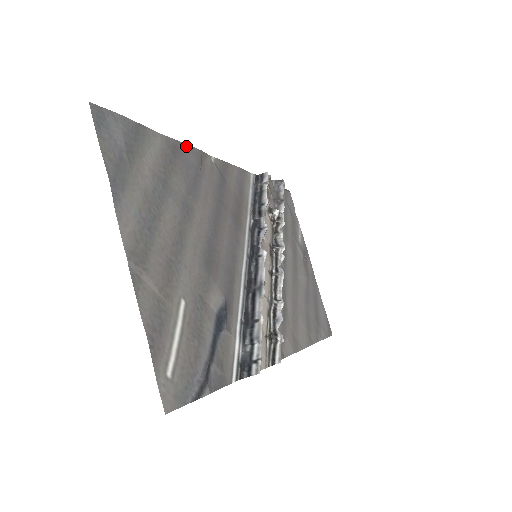
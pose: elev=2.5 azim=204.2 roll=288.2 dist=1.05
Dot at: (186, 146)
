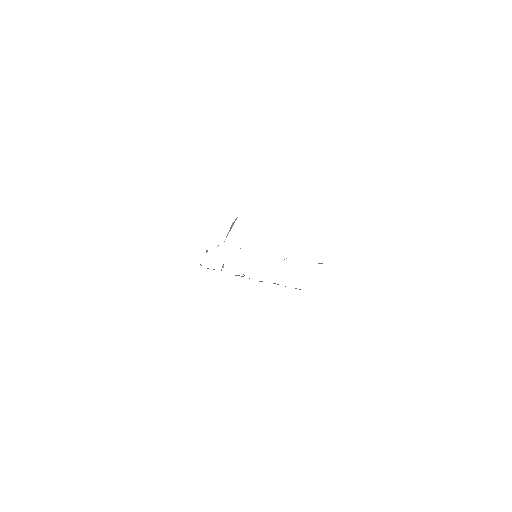
Dot at: occluded
